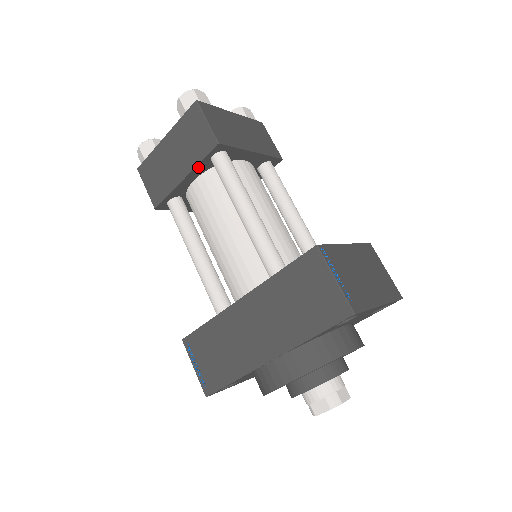
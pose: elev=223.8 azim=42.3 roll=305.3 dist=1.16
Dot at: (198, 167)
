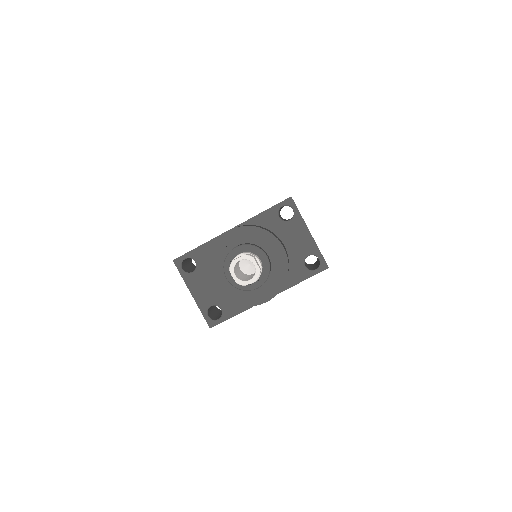
Dot at: occluded
